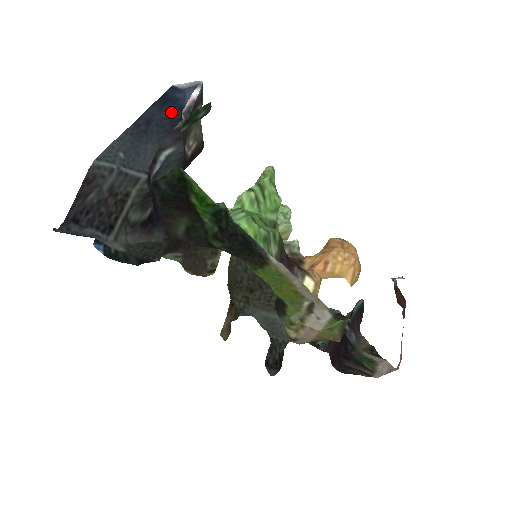
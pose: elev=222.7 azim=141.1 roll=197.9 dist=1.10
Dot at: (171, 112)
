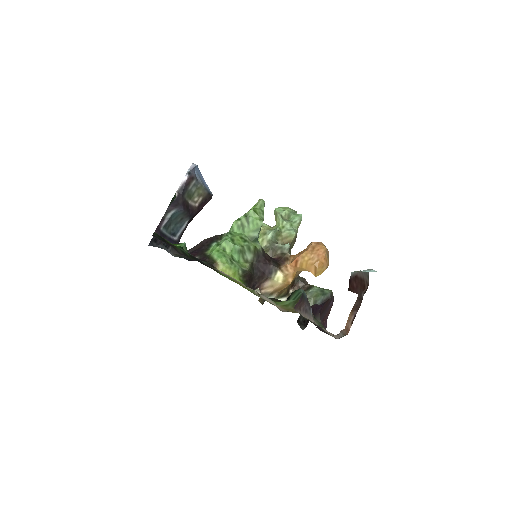
Dot at: occluded
